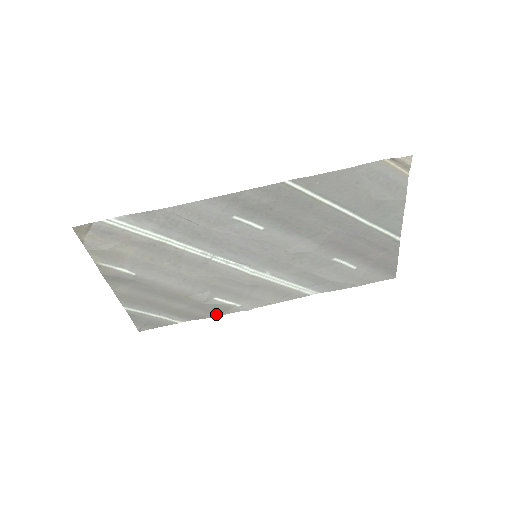
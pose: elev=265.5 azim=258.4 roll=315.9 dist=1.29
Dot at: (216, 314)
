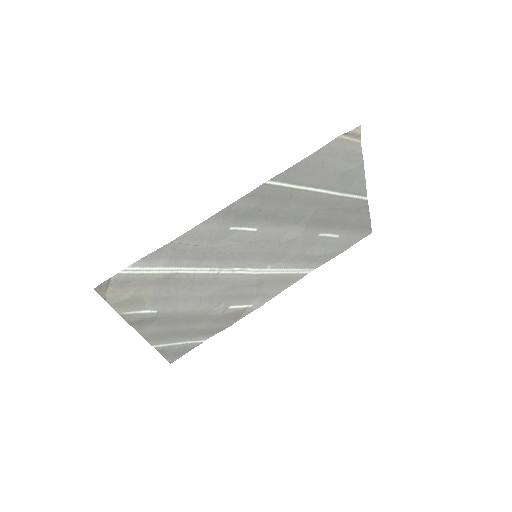
Dot at: (234, 321)
